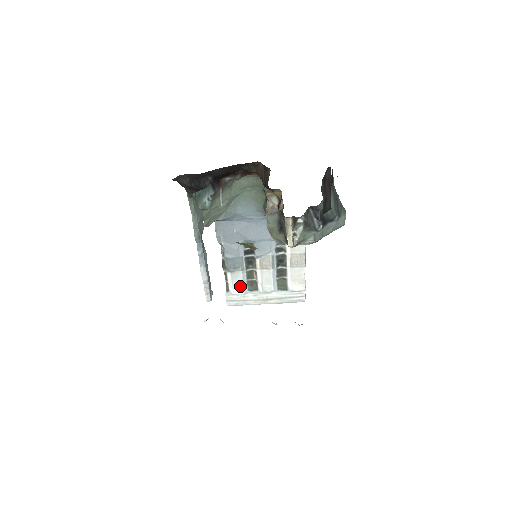
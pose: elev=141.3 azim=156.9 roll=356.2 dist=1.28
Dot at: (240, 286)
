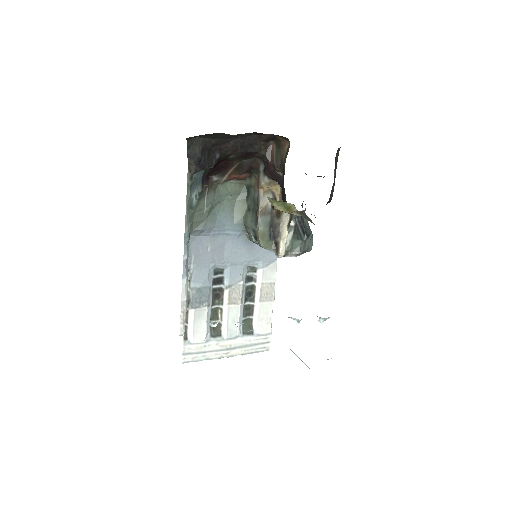
Dot at: (202, 330)
